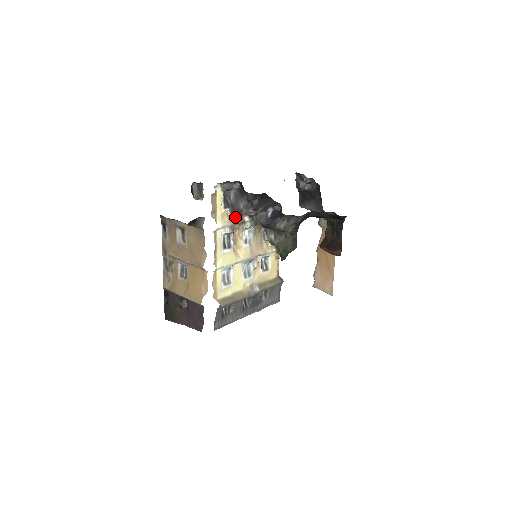
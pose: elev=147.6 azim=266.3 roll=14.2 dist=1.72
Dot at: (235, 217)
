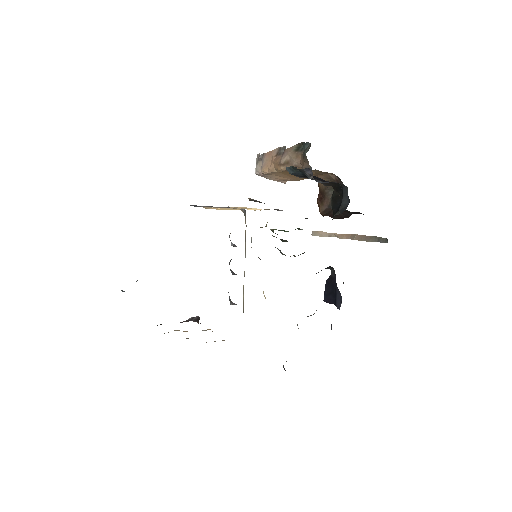
Dot at: occluded
